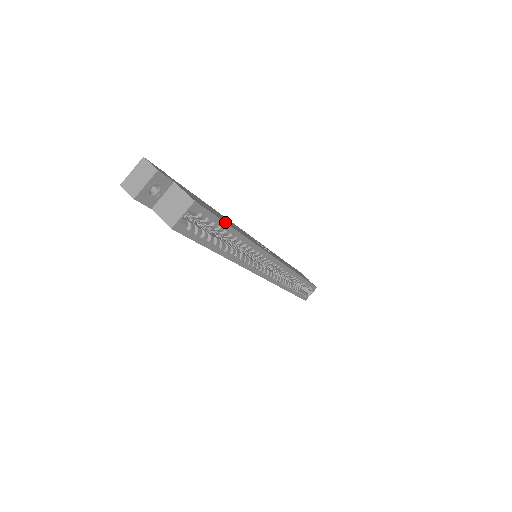
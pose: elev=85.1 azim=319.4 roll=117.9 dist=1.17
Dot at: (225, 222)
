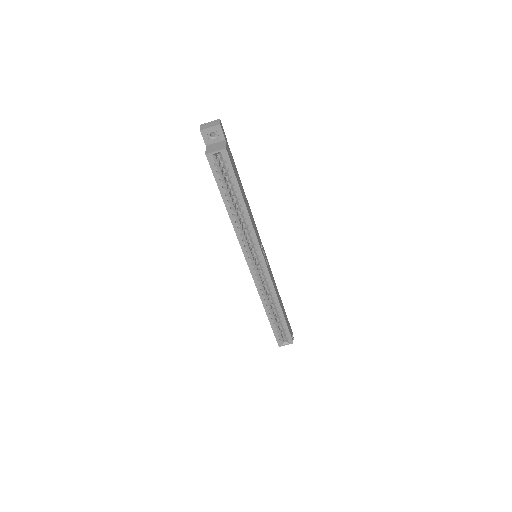
Dot at: occluded
